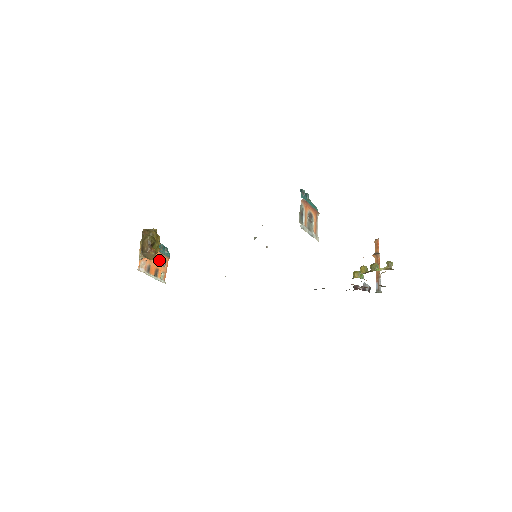
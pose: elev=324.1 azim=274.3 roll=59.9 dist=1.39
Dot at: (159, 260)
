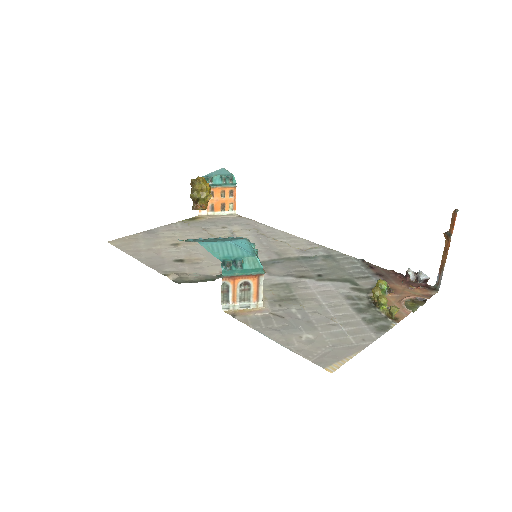
Dot at: (224, 193)
